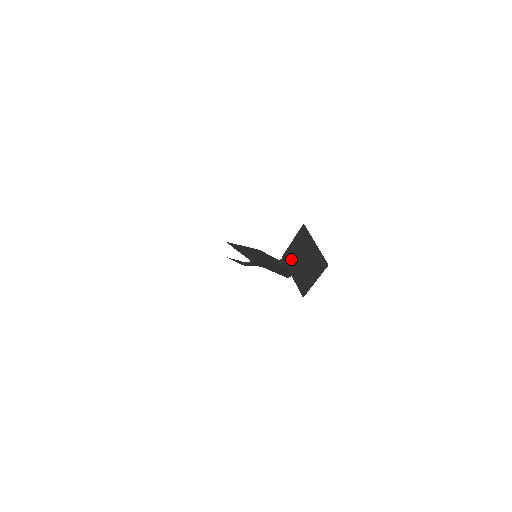
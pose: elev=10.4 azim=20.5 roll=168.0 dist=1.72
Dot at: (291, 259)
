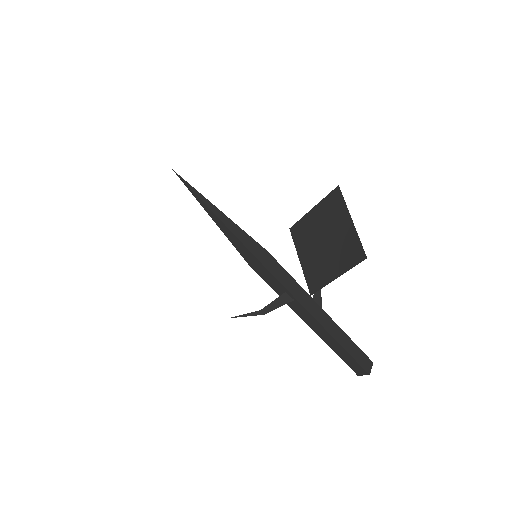
Dot at: (316, 271)
